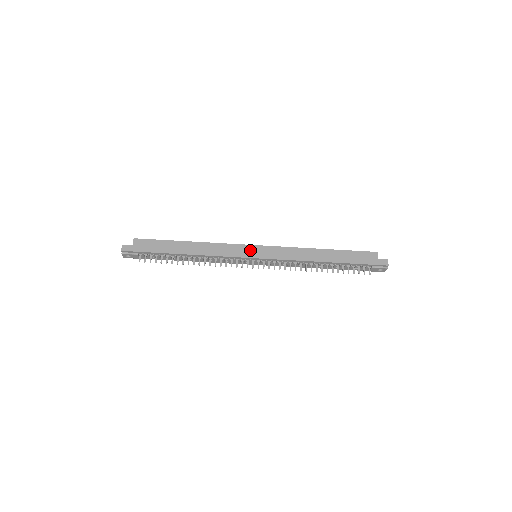
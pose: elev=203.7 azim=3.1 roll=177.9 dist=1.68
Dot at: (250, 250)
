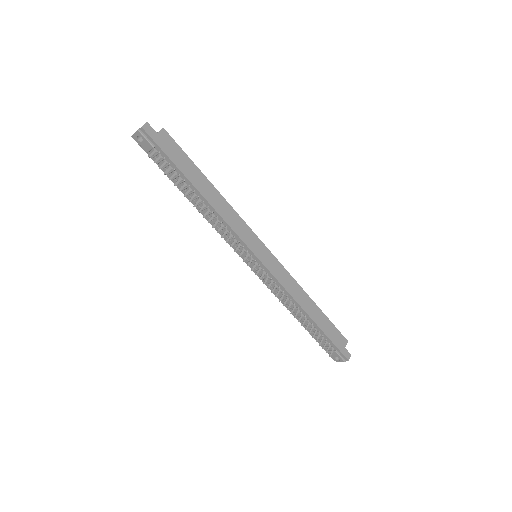
Dot at: (259, 246)
